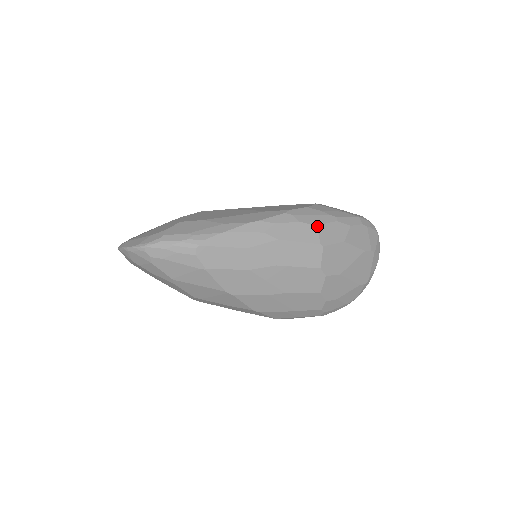
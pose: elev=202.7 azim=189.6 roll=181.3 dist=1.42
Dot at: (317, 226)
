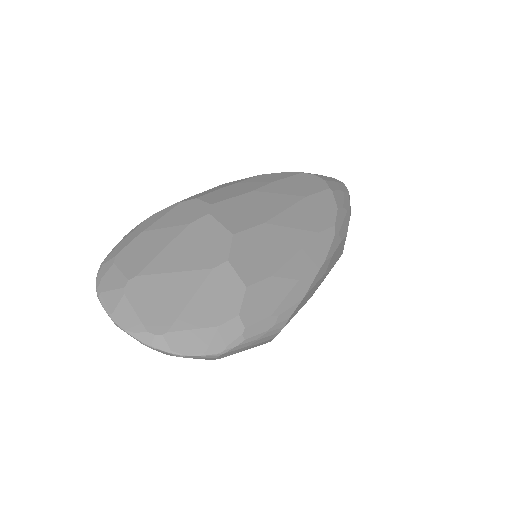
Dot at: occluded
